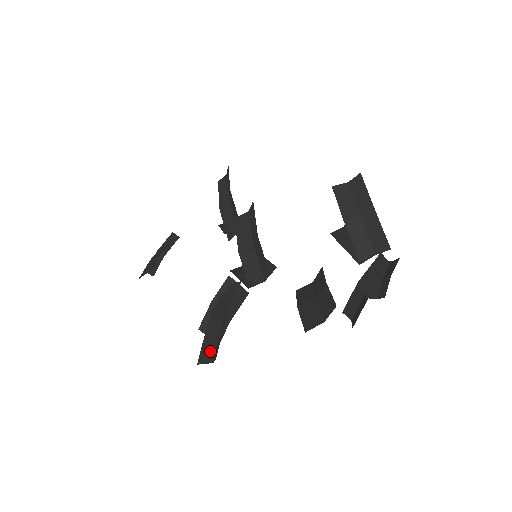
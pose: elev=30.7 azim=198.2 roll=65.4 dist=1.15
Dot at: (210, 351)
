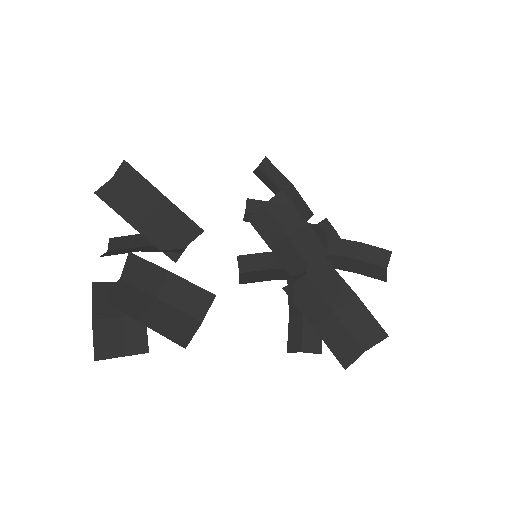
Dot at: (350, 347)
